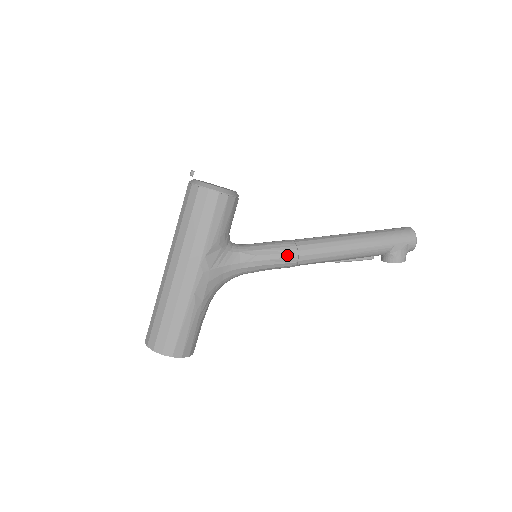
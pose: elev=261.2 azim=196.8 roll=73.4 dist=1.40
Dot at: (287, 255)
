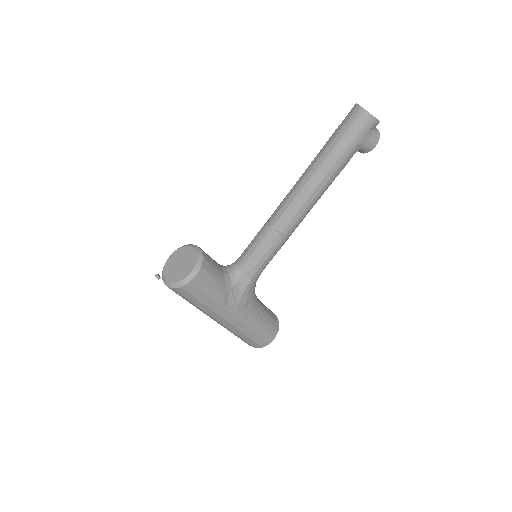
Dot at: (276, 243)
